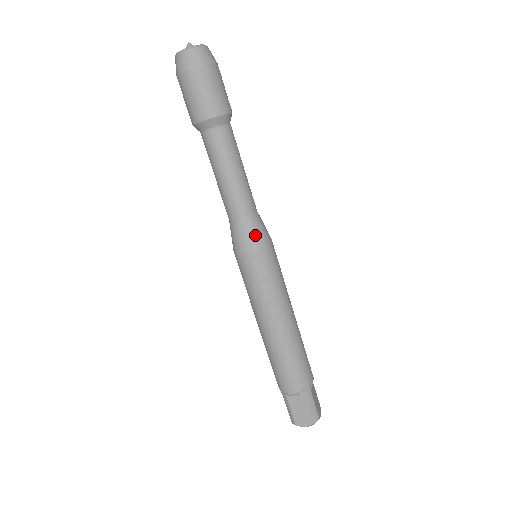
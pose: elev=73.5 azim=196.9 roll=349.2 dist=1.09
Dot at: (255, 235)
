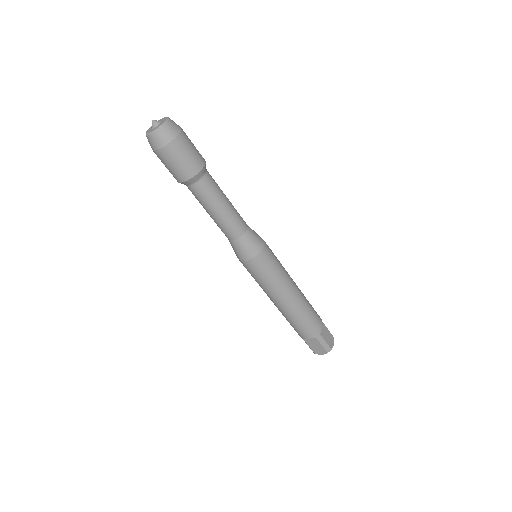
Dot at: (248, 249)
